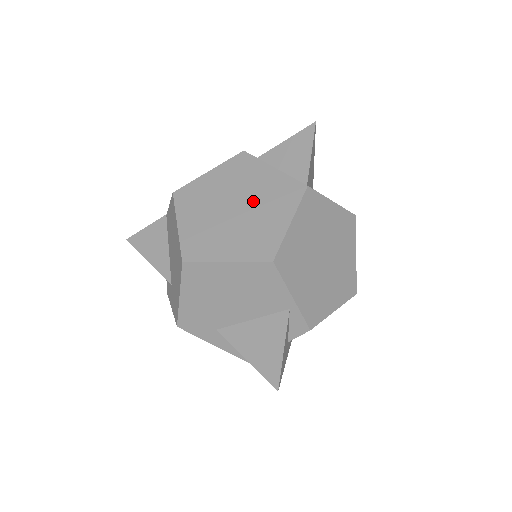
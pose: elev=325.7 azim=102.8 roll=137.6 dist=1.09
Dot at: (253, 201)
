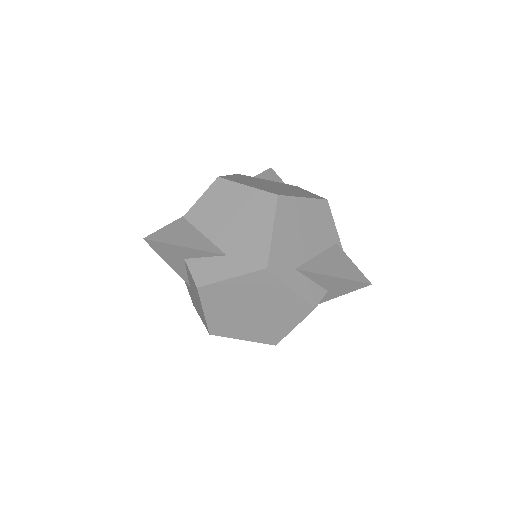
Dot at: (278, 185)
